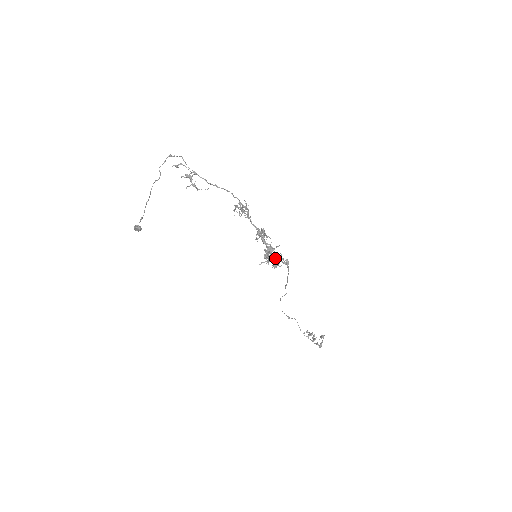
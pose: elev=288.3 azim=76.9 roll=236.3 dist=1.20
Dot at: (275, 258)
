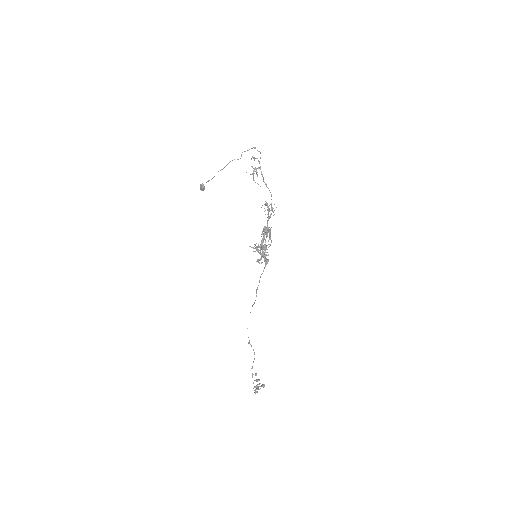
Dot at: occluded
